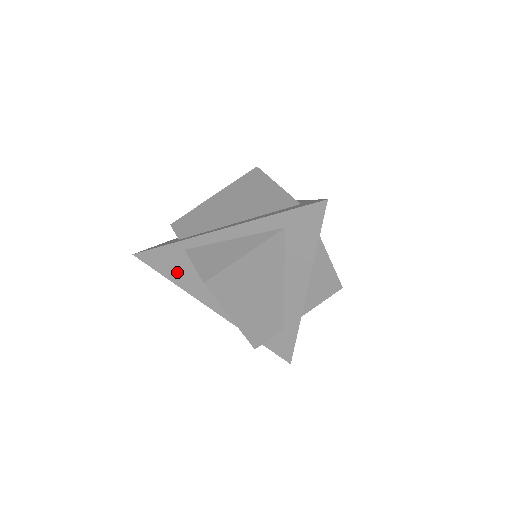
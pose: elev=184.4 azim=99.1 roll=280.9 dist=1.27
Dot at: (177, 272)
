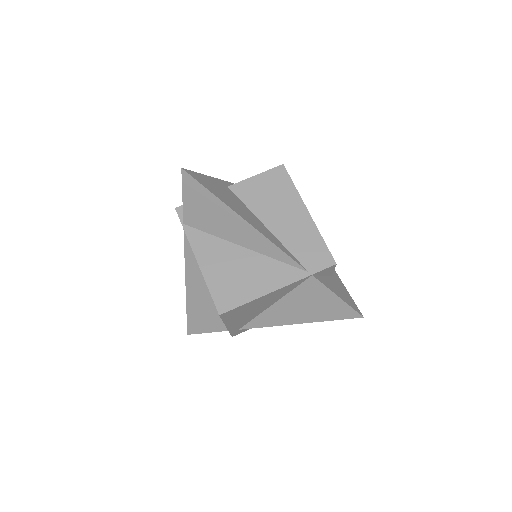
Dot at: (227, 199)
